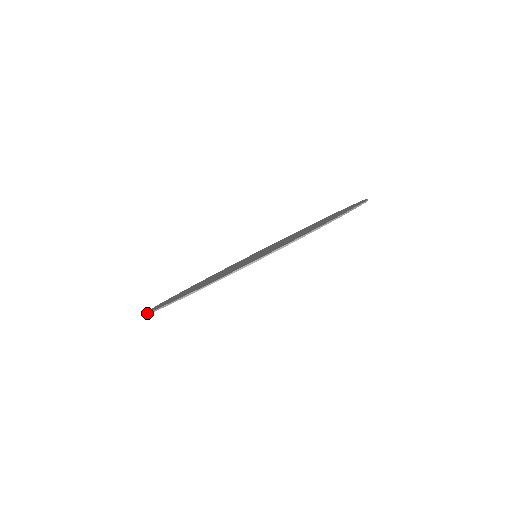
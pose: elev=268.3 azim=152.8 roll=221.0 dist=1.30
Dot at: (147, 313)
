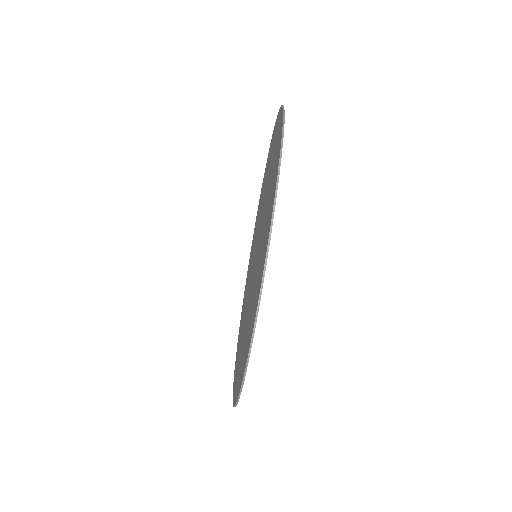
Dot at: (239, 392)
